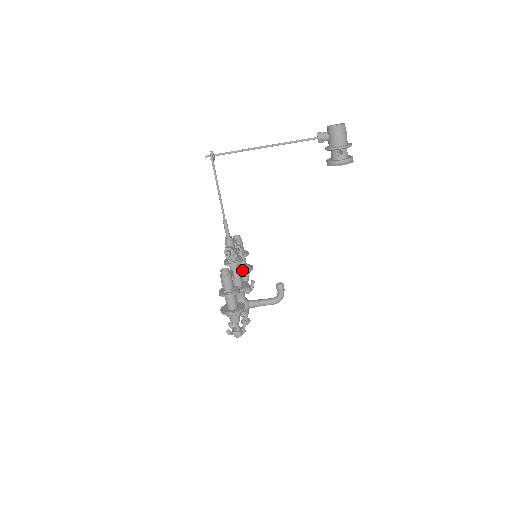
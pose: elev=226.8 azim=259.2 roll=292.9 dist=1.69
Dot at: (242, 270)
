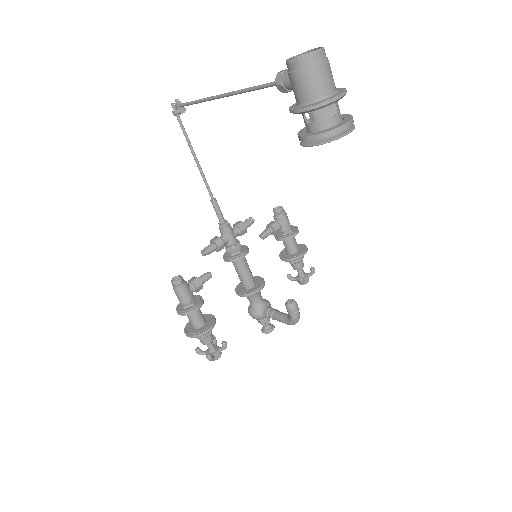
Dot at: (286, 255)
